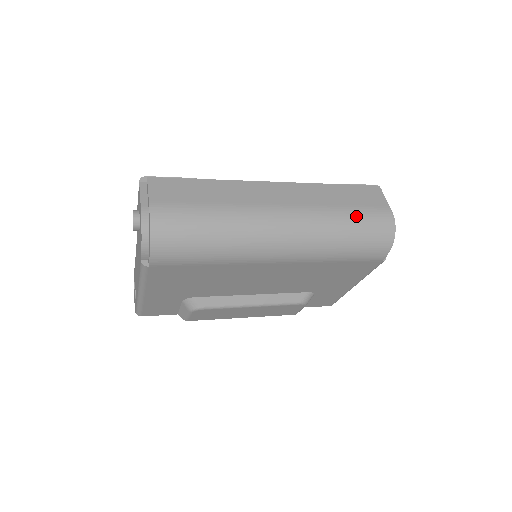
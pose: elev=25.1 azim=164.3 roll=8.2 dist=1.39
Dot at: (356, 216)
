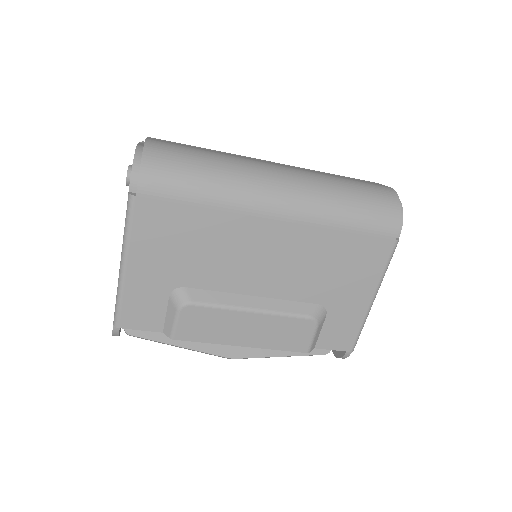
Dot at: (357, 184)
